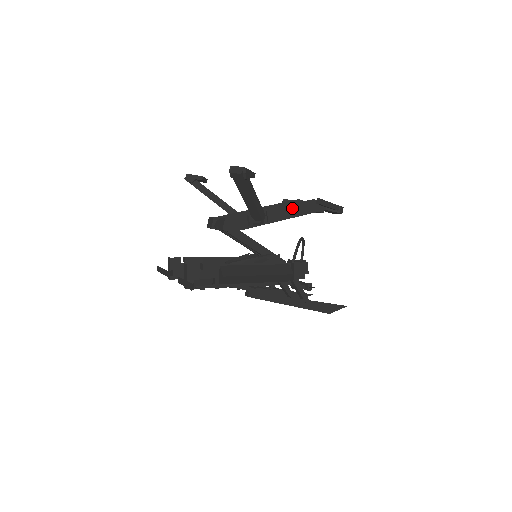
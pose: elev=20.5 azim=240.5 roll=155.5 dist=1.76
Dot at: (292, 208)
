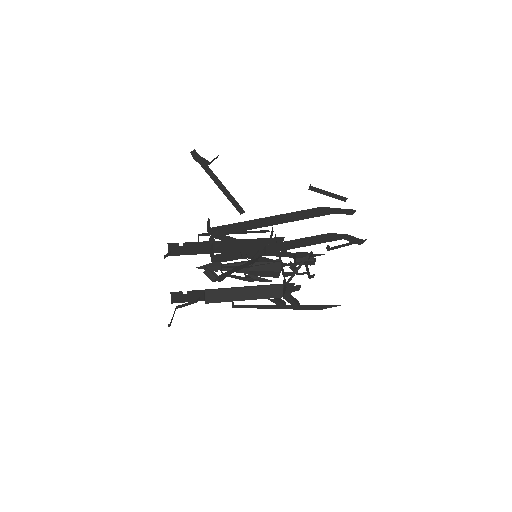
Dot at: (298, 241)
